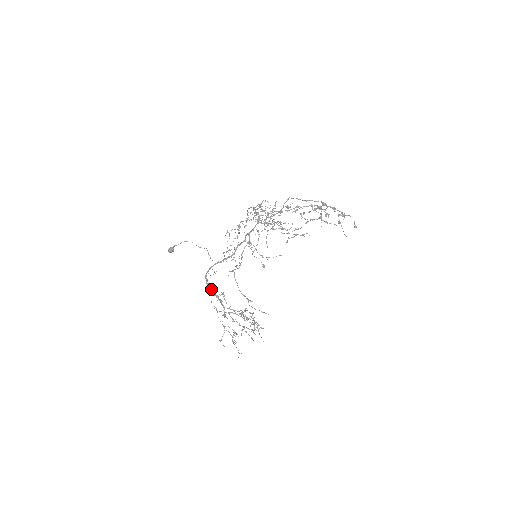
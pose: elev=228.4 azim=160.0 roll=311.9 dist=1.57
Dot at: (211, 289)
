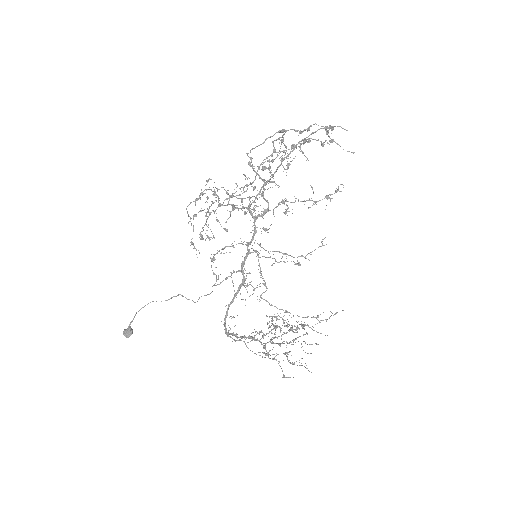
Dot at: (240, 339)
